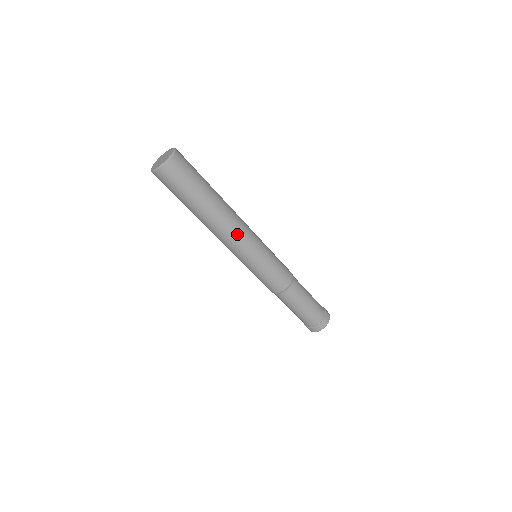
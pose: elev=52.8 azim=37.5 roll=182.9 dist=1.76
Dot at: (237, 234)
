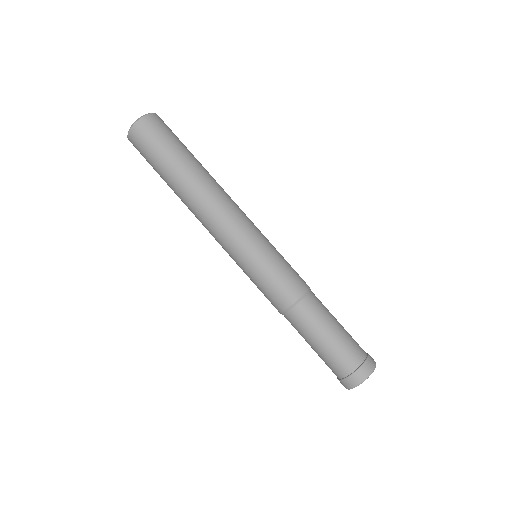
Dot at: (235, 205)
